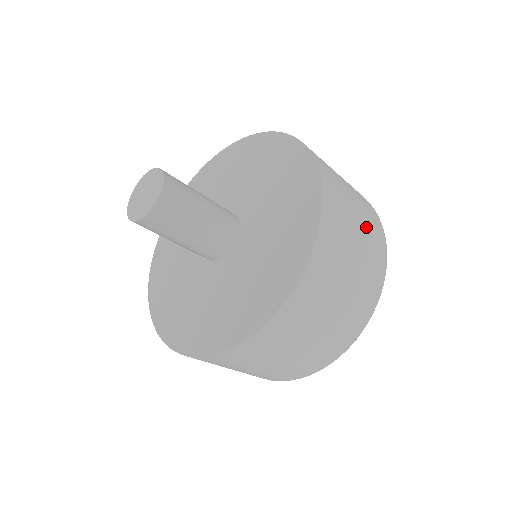
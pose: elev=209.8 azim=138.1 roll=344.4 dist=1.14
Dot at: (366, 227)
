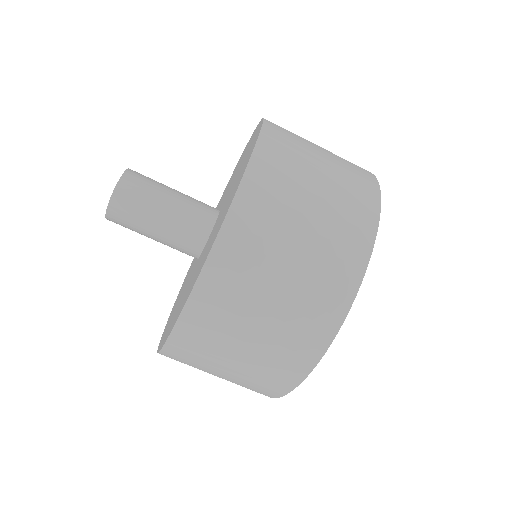
Dot at: (333, 209)
